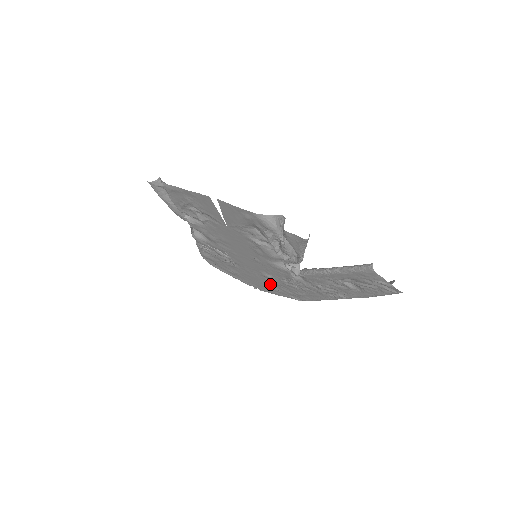
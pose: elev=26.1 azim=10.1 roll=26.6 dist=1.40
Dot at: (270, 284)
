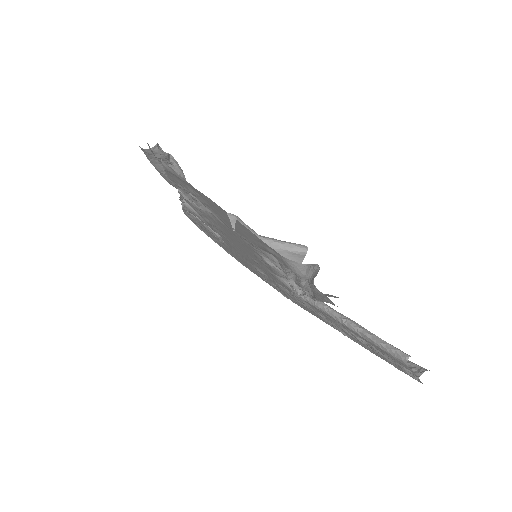
Dot at: (259, 274)
